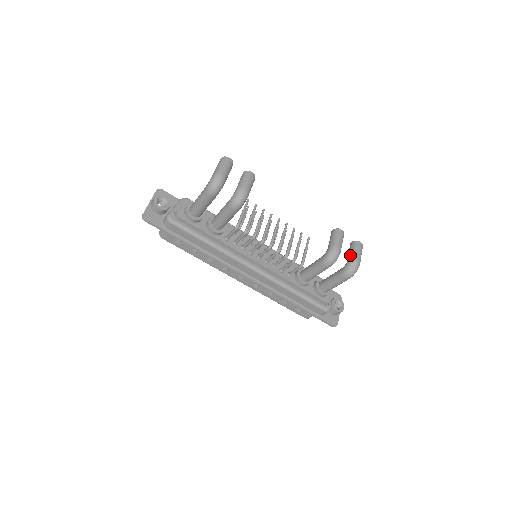
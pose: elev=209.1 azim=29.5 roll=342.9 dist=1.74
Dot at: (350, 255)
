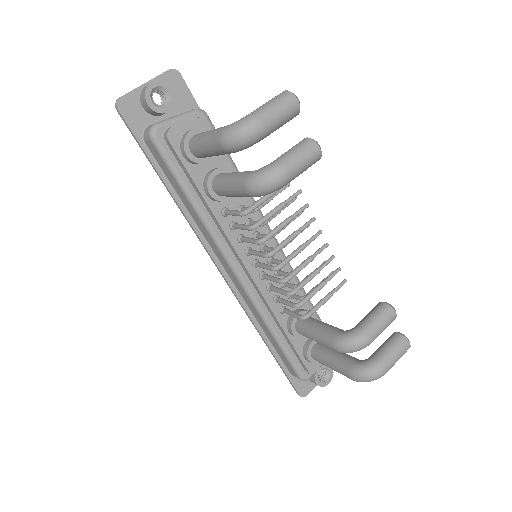
Dot at: (380, 354)
